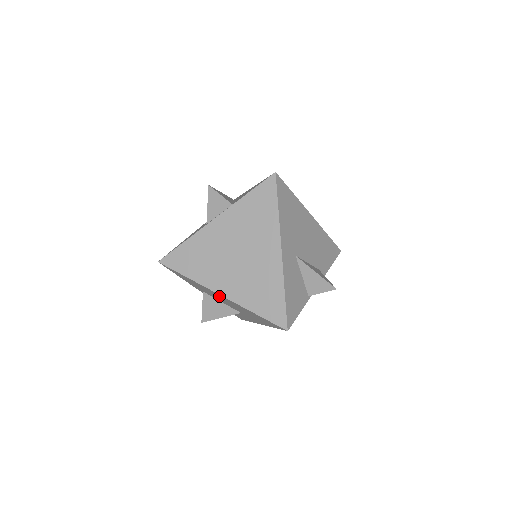
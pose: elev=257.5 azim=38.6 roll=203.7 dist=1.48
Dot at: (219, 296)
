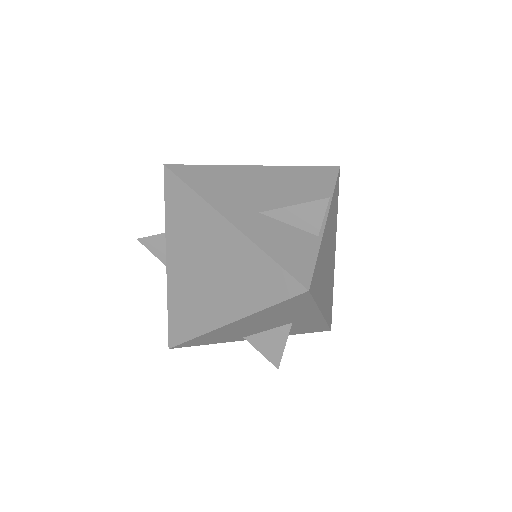
Dot at: (238, 326)
